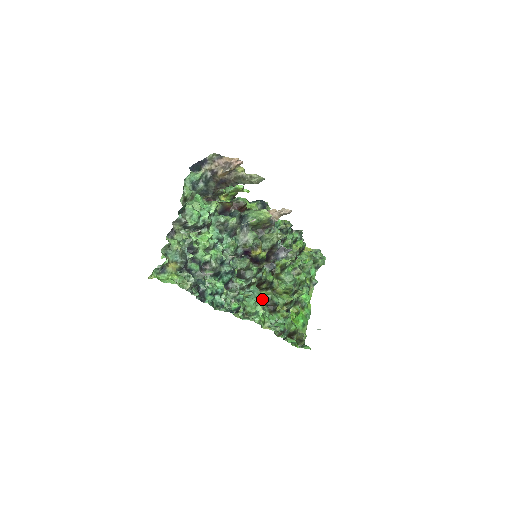
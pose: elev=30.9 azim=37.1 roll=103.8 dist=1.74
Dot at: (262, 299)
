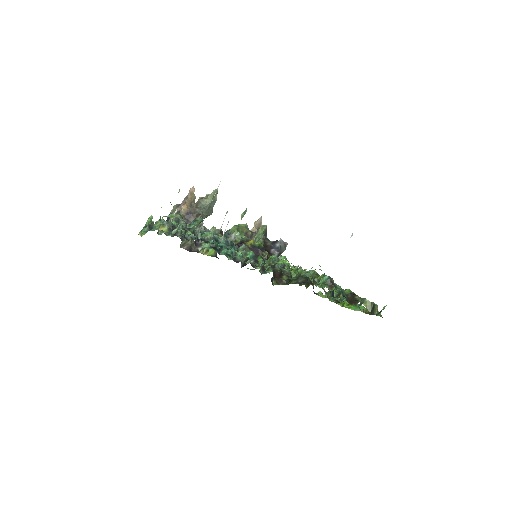
Dot at: occluded
